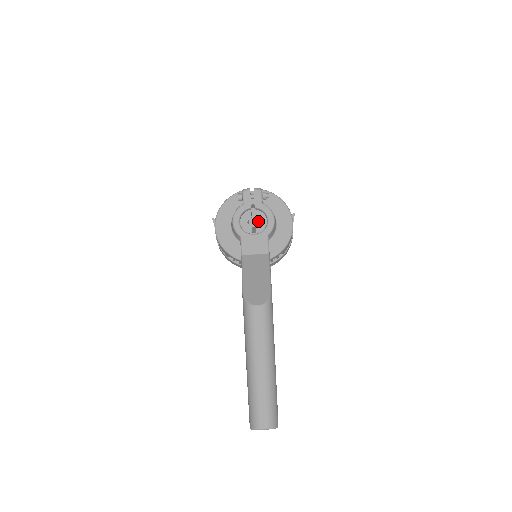
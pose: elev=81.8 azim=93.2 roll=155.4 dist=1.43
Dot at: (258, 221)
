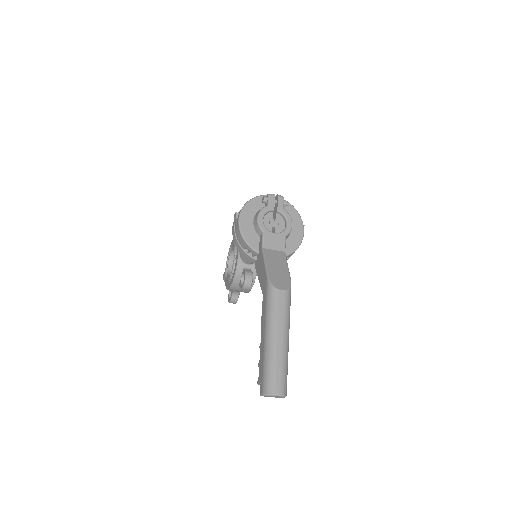
Dot at: (278, 223)
